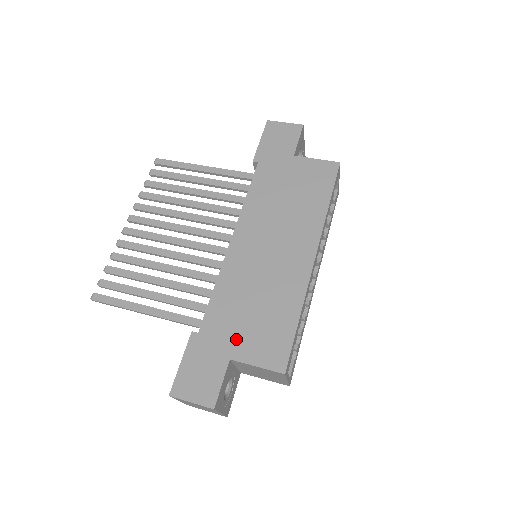
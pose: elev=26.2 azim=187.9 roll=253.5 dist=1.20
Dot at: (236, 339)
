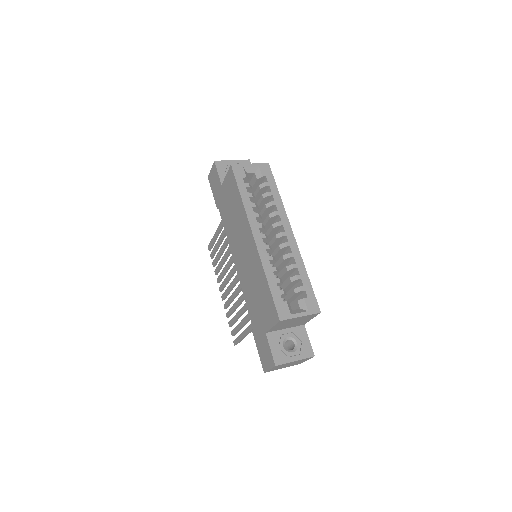
Dot at: (261, 319)
